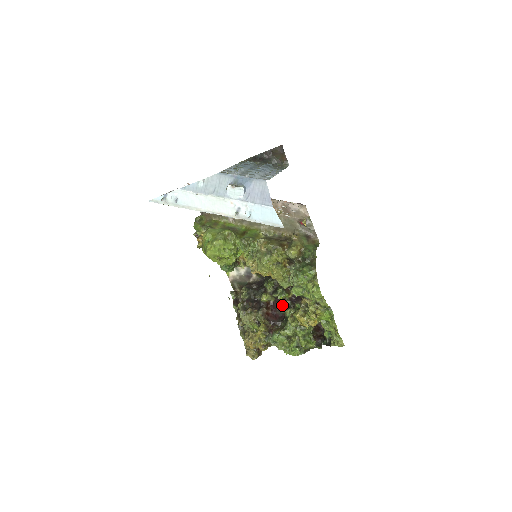
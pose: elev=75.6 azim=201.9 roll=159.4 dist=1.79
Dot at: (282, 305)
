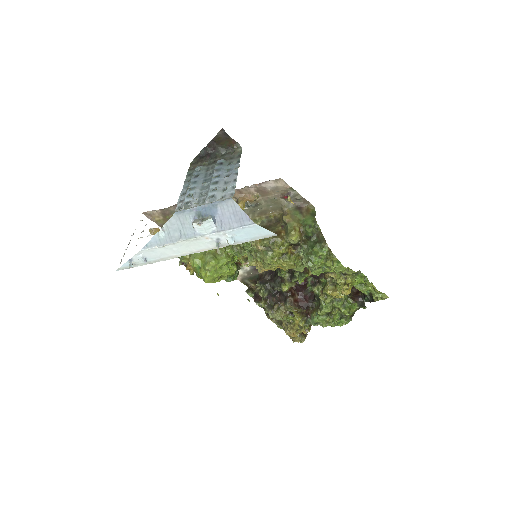
Dot at: (306, 285)
